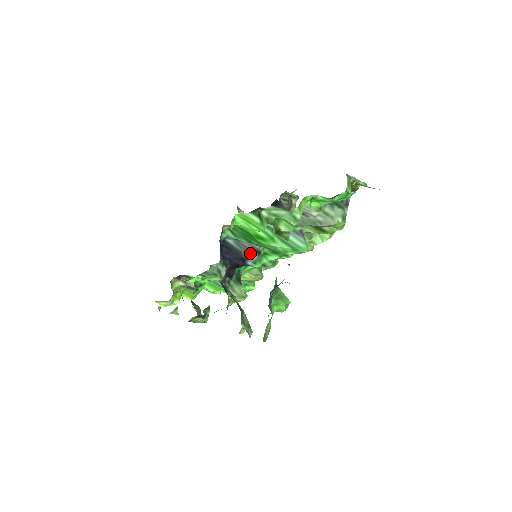
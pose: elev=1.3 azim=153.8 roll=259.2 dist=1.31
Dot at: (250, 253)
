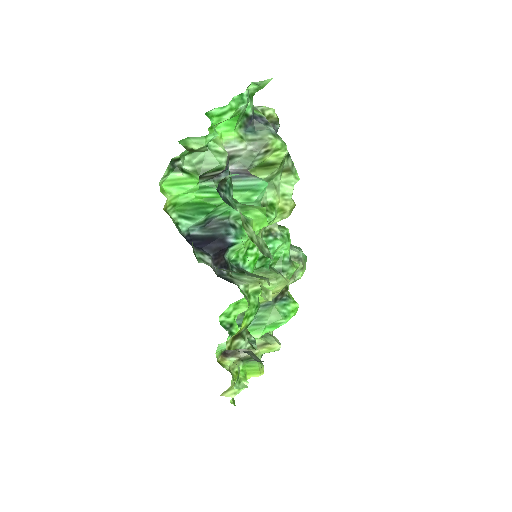
Dot at: (223, 230)
